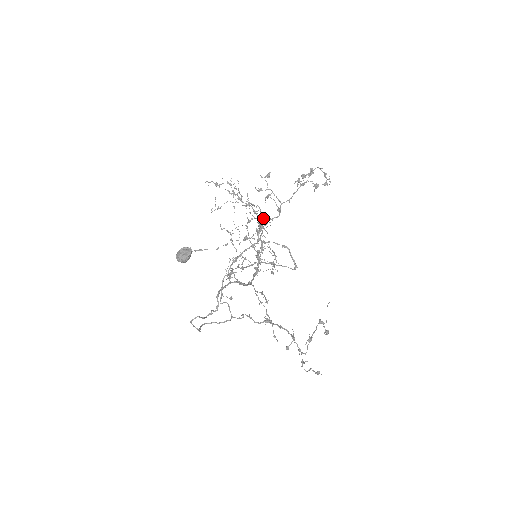
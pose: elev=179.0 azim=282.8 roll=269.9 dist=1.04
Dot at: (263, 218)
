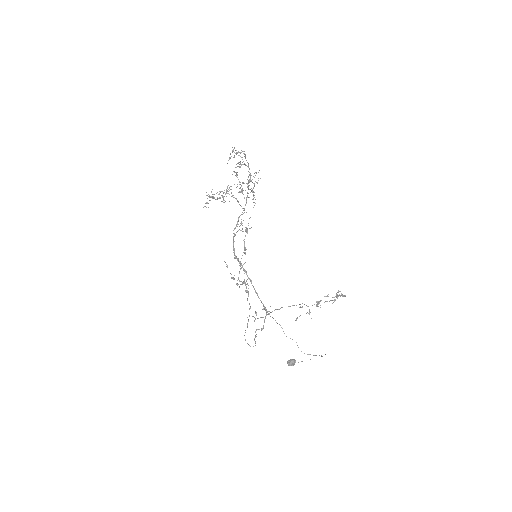
Dot at: (310, 312)
